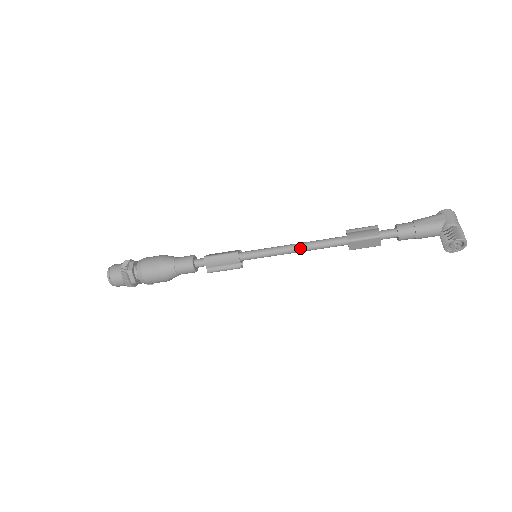
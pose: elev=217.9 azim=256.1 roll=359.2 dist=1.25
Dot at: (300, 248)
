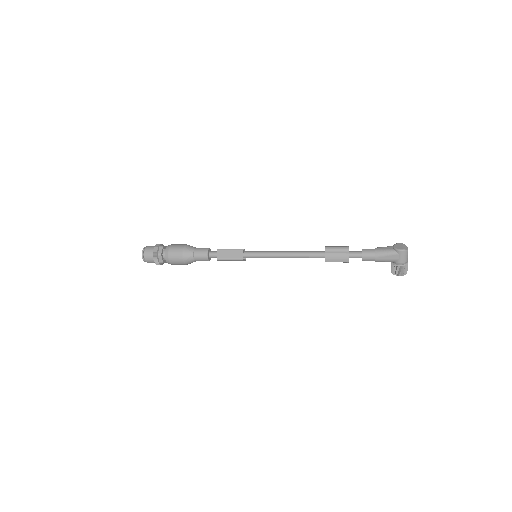
Dot at: occluded
